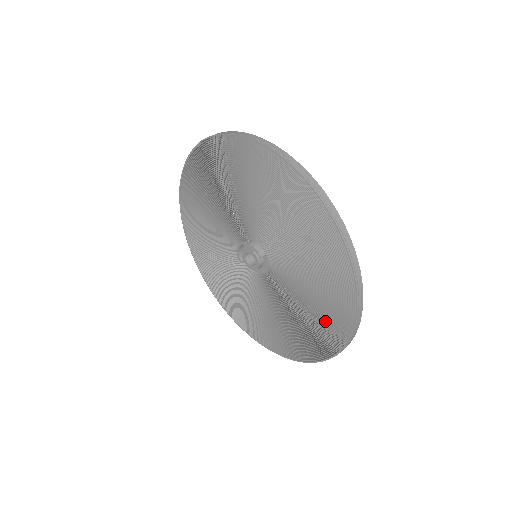
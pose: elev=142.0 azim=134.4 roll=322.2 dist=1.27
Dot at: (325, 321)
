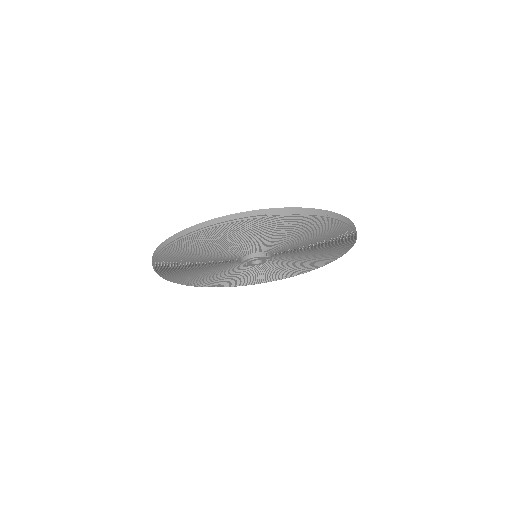
Dot at: (295, 270)
